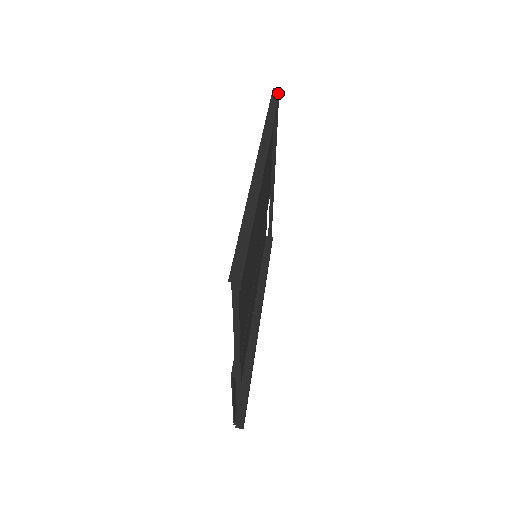
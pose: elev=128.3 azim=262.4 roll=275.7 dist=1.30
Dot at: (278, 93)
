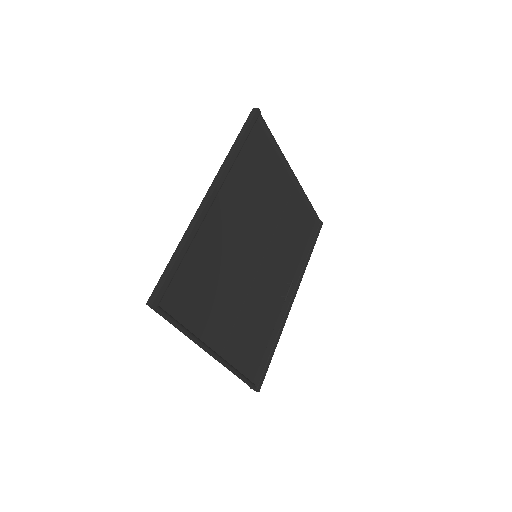
Dot at: (253, 114)
